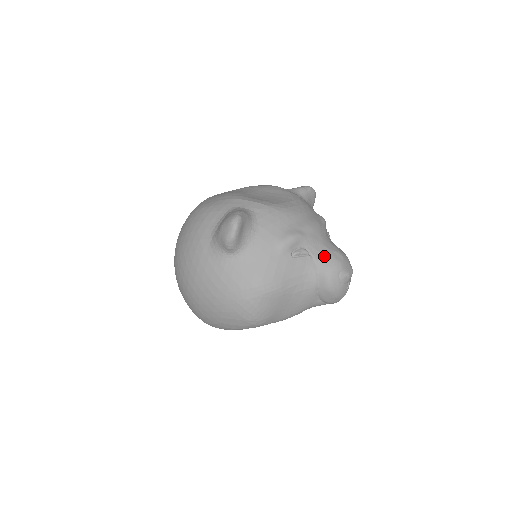
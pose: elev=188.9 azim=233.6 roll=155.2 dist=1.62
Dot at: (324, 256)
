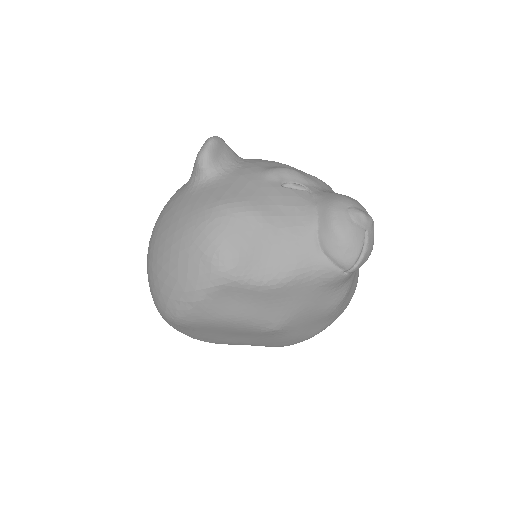
Dot at: (328, 193)
